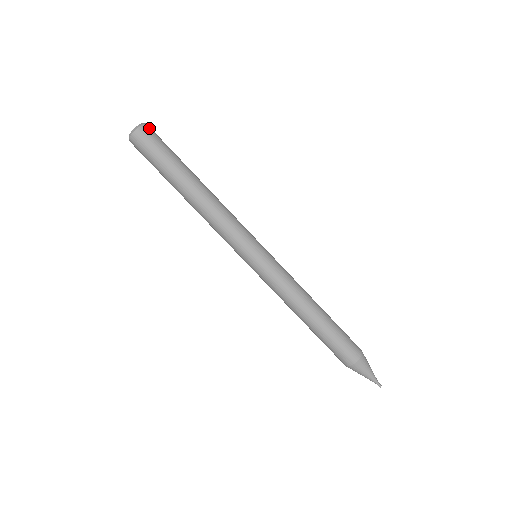
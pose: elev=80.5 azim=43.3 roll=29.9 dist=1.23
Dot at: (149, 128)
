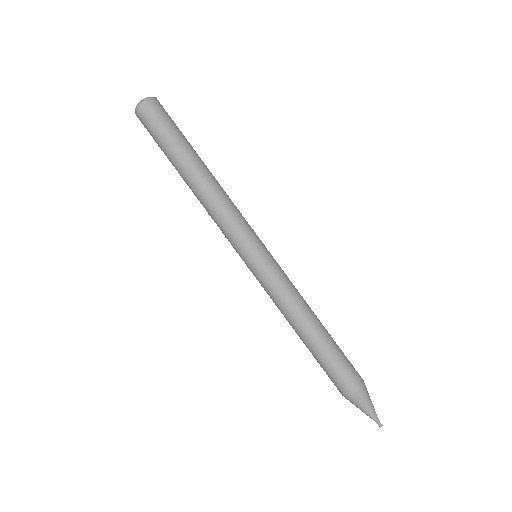
Dot at: (153, 103)
